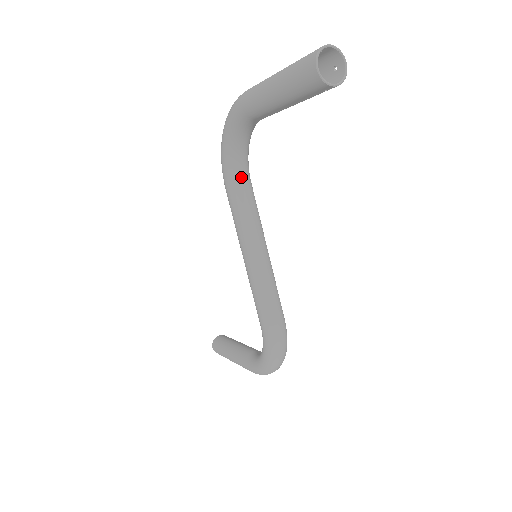
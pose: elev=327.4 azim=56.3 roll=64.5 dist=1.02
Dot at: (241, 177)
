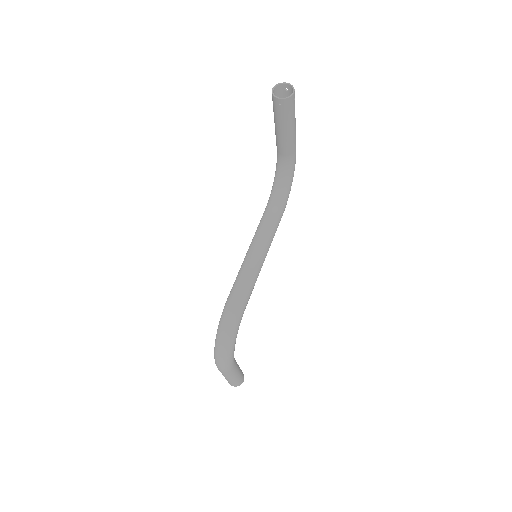
Dot at: (274, 202)
